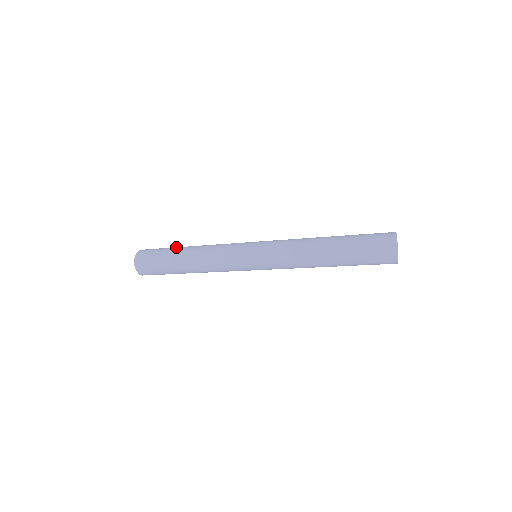
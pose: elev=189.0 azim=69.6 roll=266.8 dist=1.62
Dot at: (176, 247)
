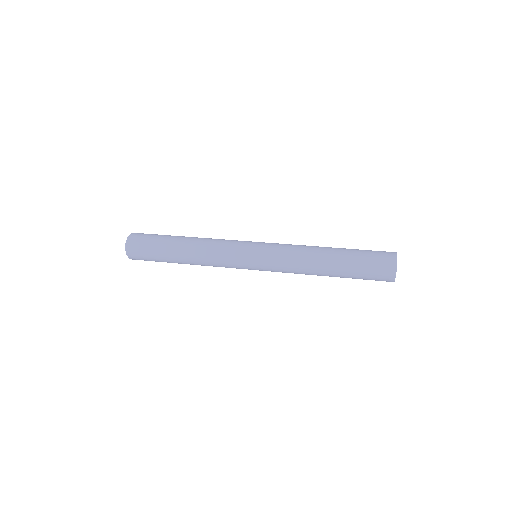
Dot at: occluded
